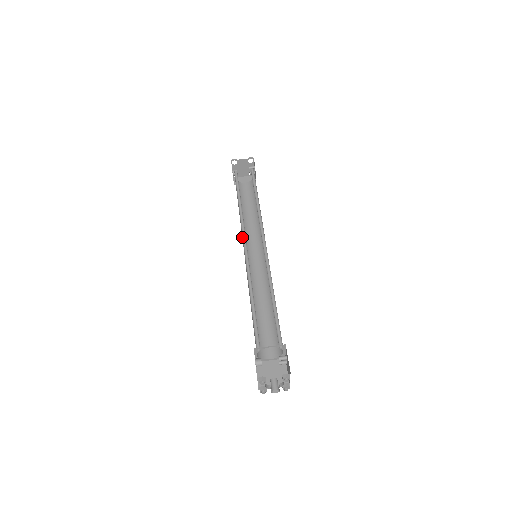
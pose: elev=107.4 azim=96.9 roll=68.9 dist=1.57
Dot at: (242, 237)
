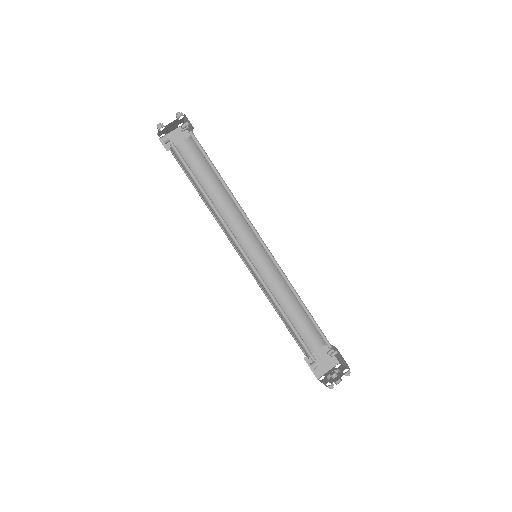
Dot at: (228, 236)
